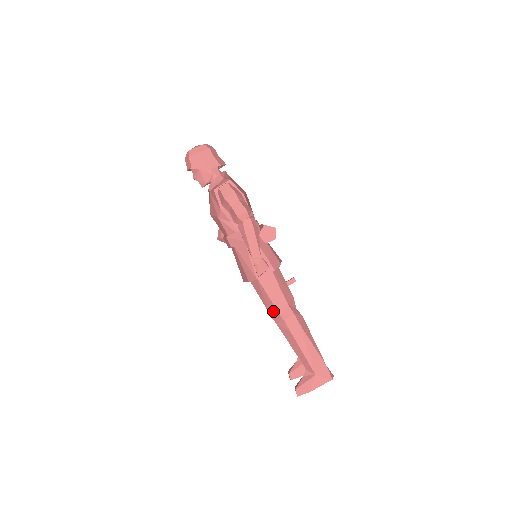
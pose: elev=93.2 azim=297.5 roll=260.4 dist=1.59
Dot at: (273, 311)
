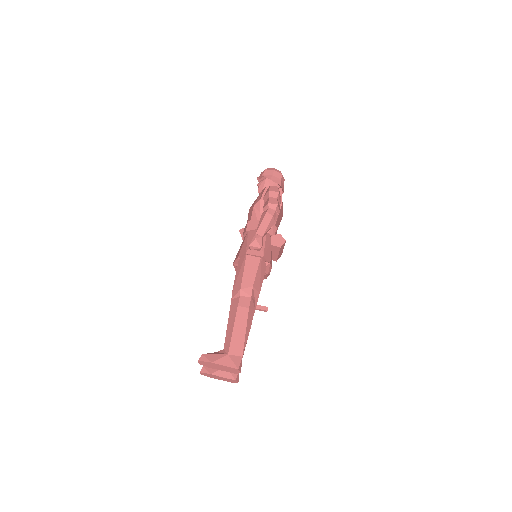
Dot at: (238, 285)
